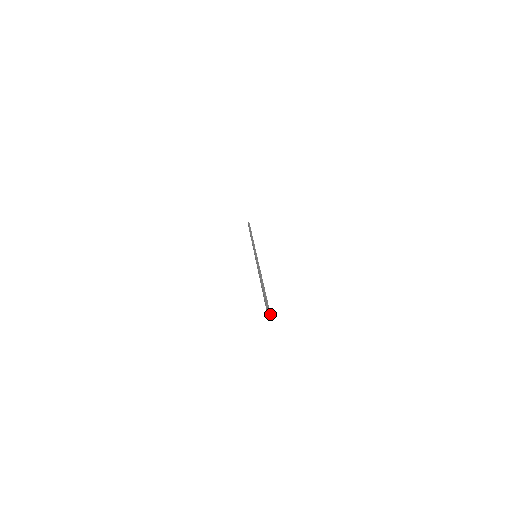
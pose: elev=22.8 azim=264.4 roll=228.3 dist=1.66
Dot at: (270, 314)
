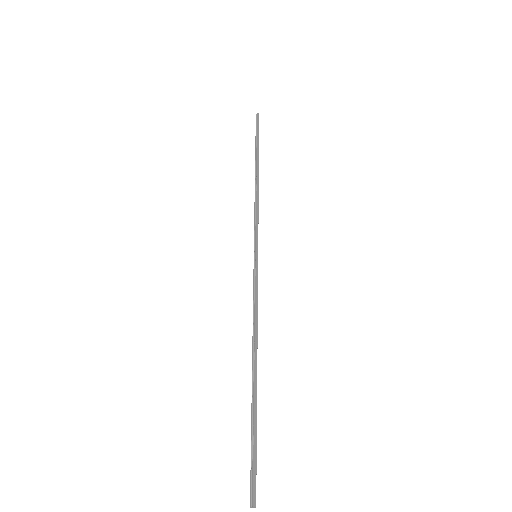
Dot at: (252, 503)
